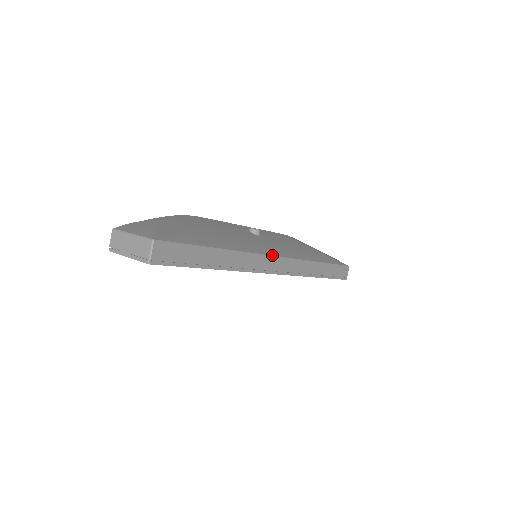
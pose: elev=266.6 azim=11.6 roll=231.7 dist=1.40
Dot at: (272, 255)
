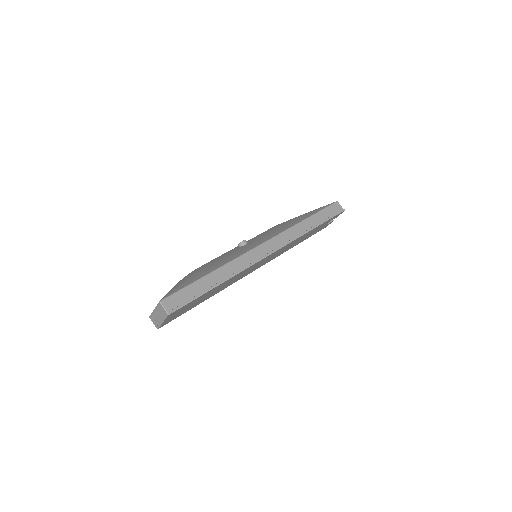
Dot at: (256, 247)
